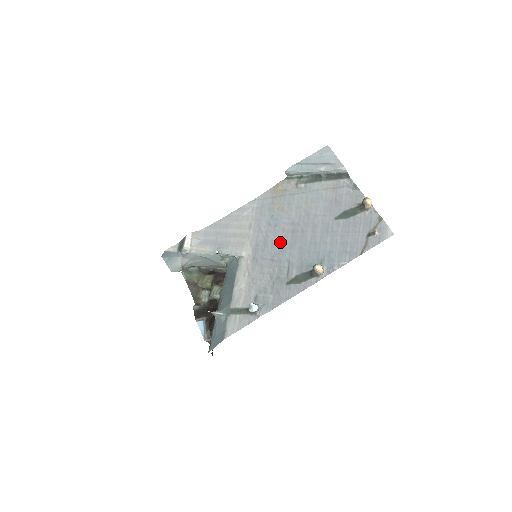
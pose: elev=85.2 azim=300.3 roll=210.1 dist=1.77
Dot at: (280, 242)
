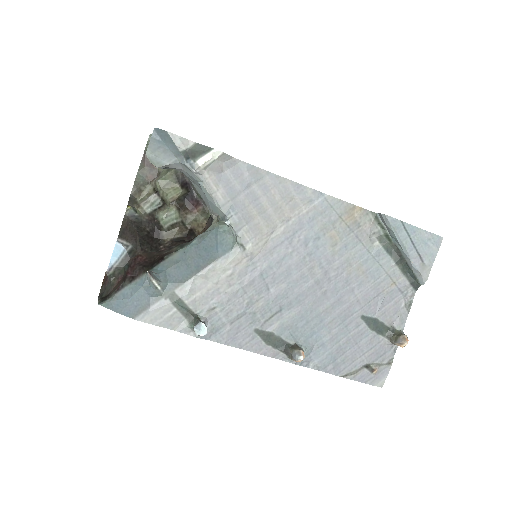
Dot at: (295, 279)
